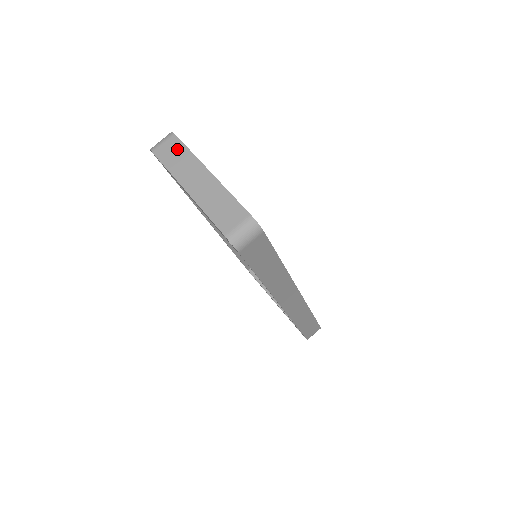
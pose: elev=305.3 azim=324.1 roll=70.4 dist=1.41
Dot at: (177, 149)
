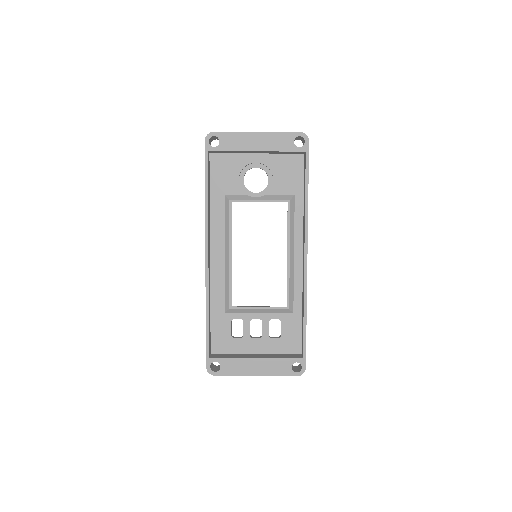
Dot at: occluded
